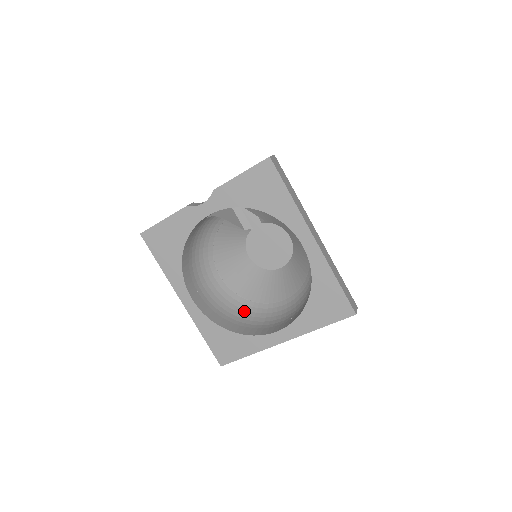
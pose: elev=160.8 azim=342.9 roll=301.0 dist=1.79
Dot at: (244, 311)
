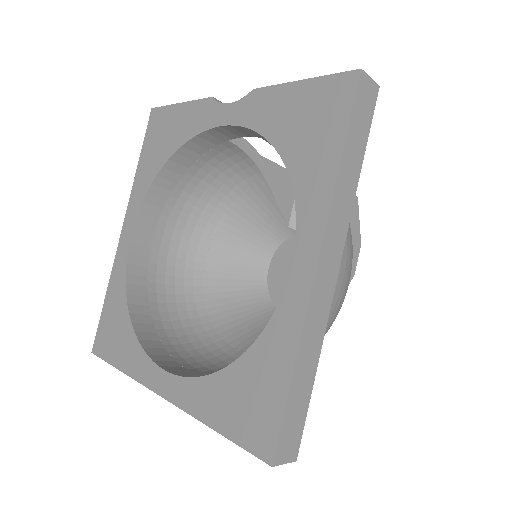
Dot at: (186, 317)
